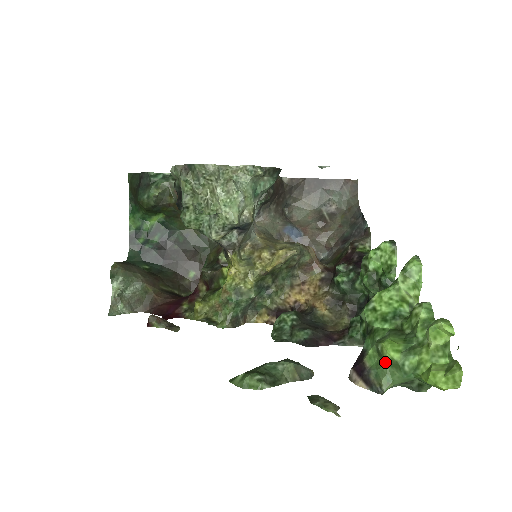
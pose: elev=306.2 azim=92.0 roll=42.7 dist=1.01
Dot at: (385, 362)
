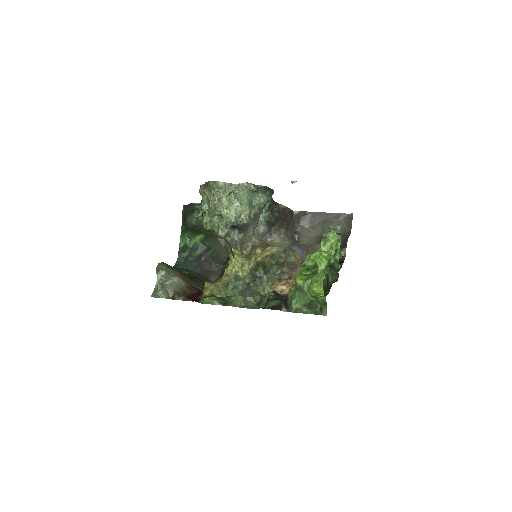
Dot at: (296, 289)
